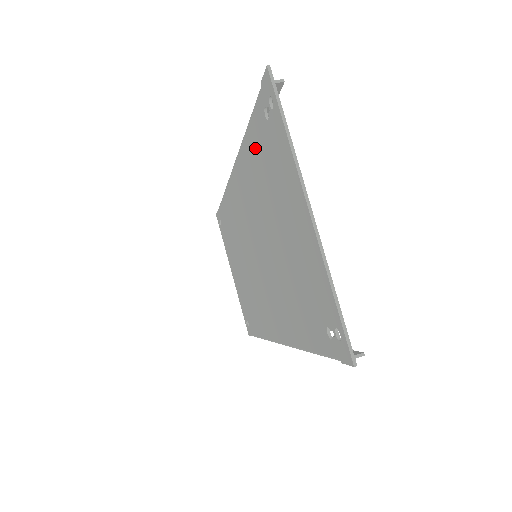
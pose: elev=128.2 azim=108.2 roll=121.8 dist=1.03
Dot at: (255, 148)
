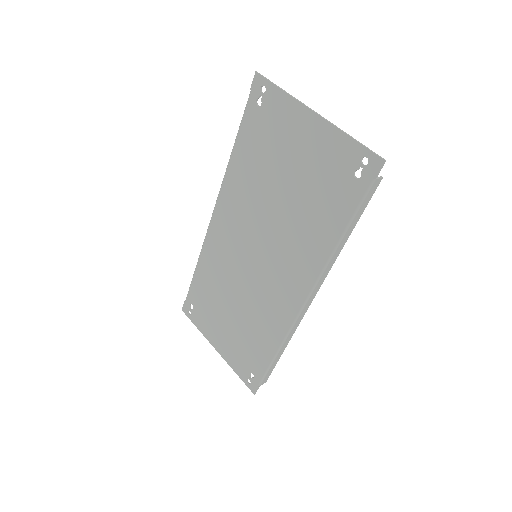
Dot at: (248, 144)
